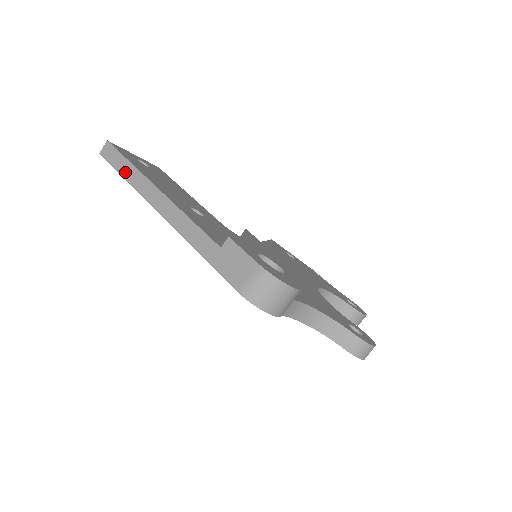
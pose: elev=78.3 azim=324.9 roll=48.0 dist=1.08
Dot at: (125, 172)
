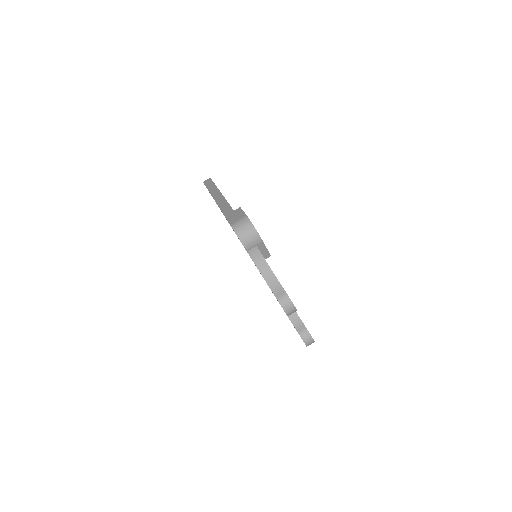
Dot at: (210, 188)
